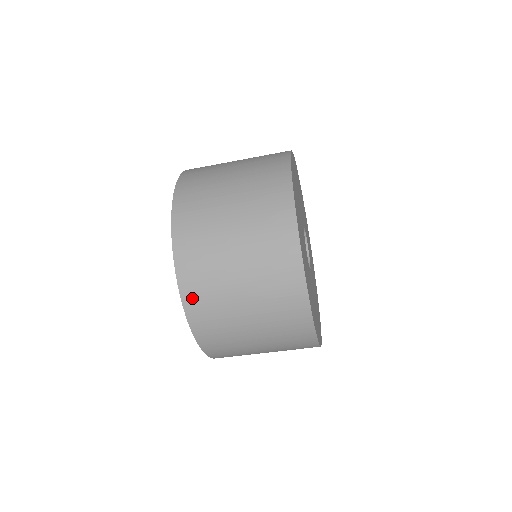
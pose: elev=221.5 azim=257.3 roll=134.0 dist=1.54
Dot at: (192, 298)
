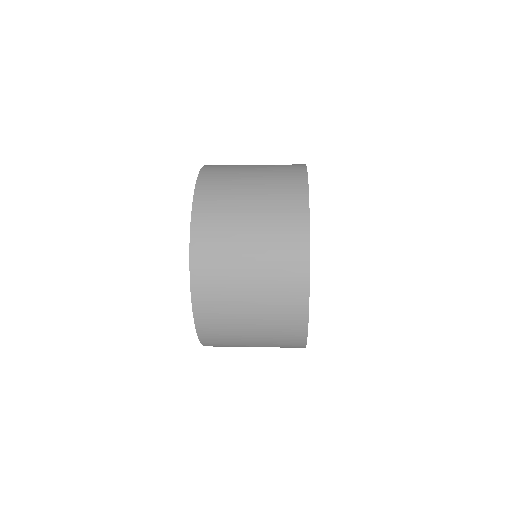
Dot at: (208, 338)
